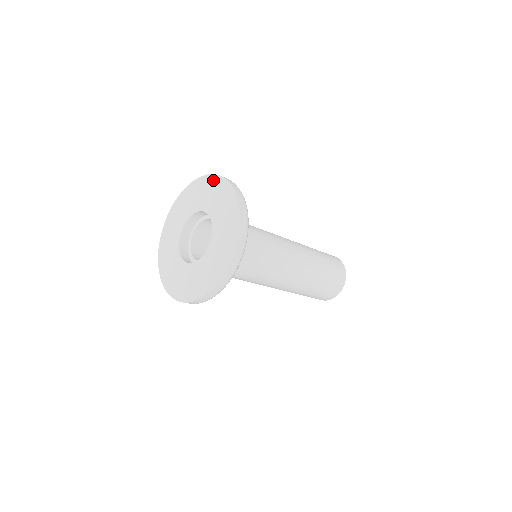
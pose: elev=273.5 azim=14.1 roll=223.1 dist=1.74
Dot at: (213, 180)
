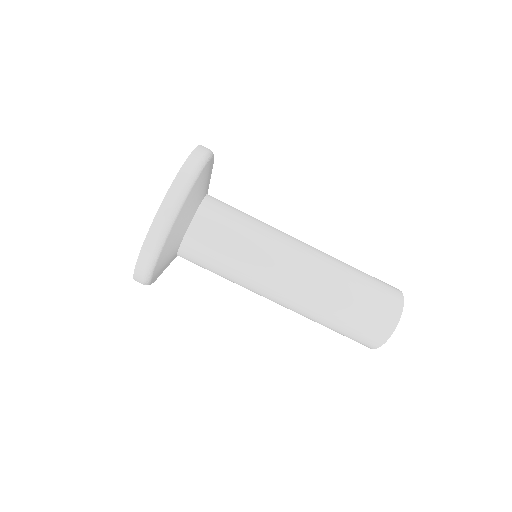
Dot at: occluded
